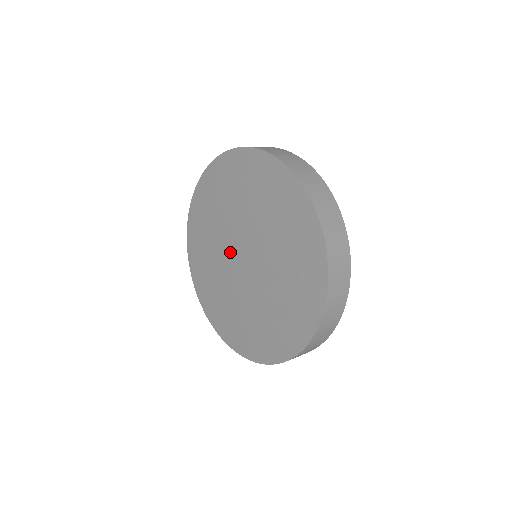
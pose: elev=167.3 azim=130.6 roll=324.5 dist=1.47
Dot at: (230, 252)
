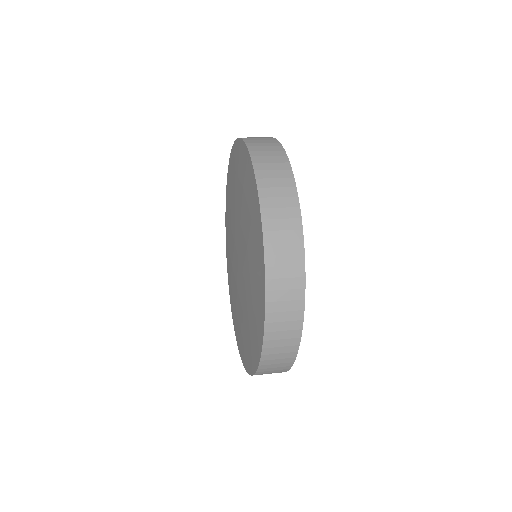
Dot at: (236, 235)
